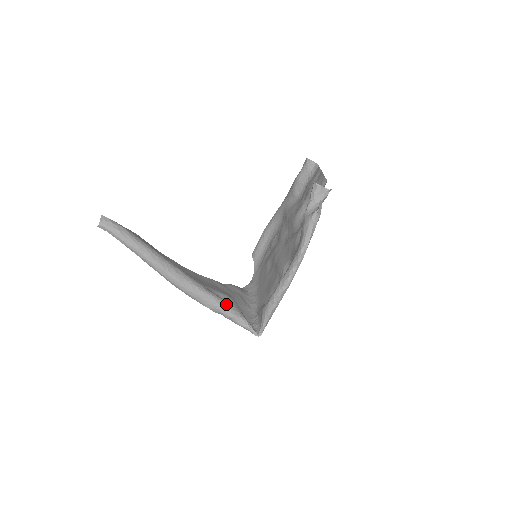
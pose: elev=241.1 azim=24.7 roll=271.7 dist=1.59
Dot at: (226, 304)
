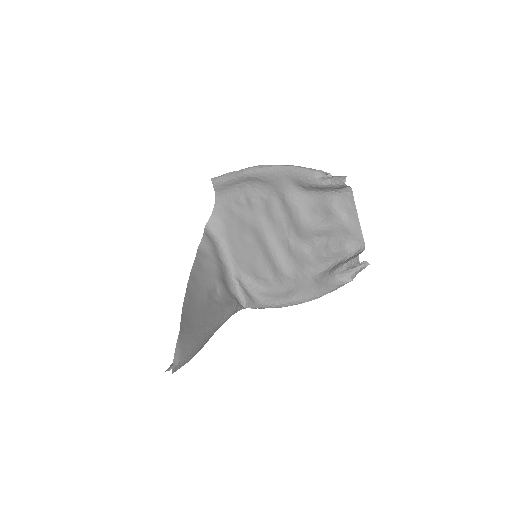
Dot at: (233, 313)
